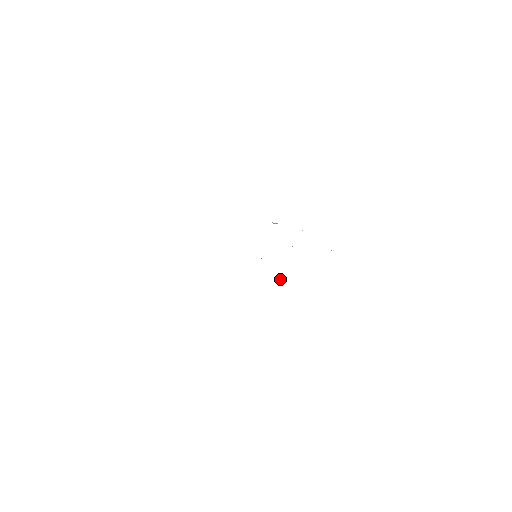
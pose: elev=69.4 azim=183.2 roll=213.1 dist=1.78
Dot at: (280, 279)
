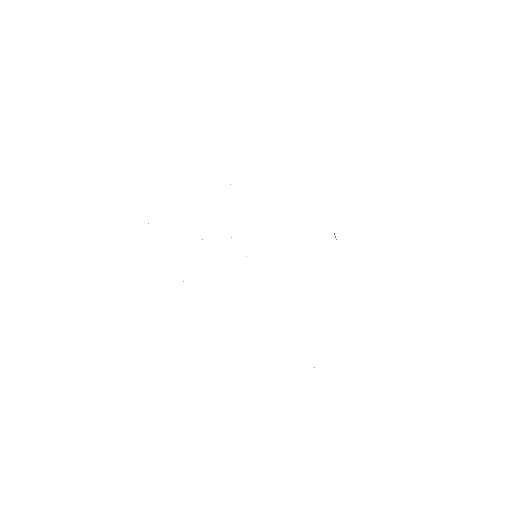
Dot at: occluded
